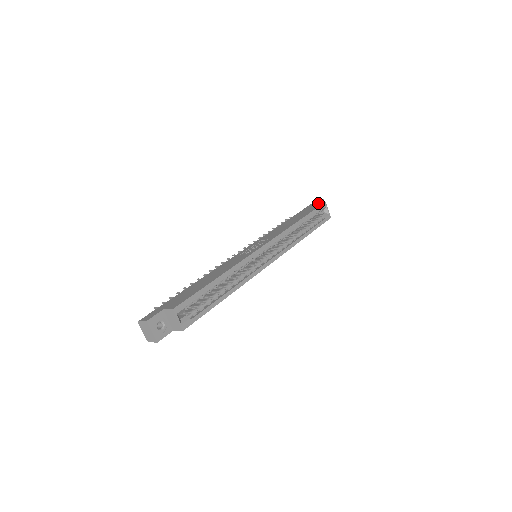
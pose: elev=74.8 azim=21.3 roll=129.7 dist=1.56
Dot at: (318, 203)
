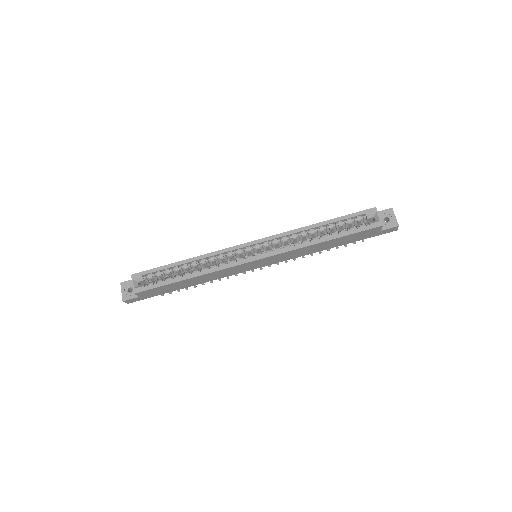
Dot at: occluded
